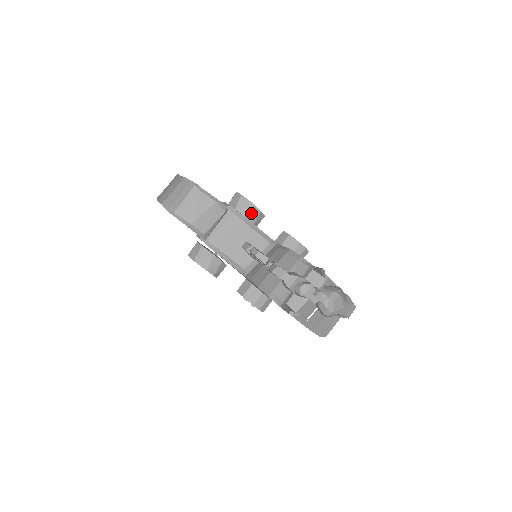
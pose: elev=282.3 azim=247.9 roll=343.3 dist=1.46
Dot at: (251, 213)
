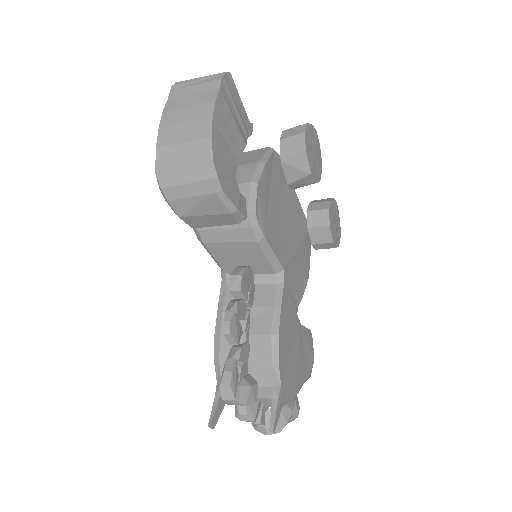
Dot at: (300, 180)
